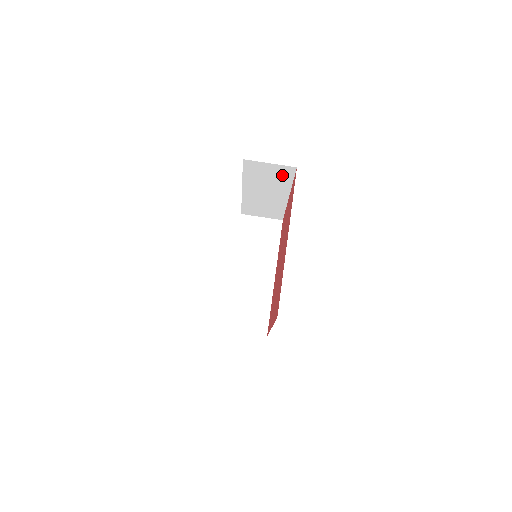
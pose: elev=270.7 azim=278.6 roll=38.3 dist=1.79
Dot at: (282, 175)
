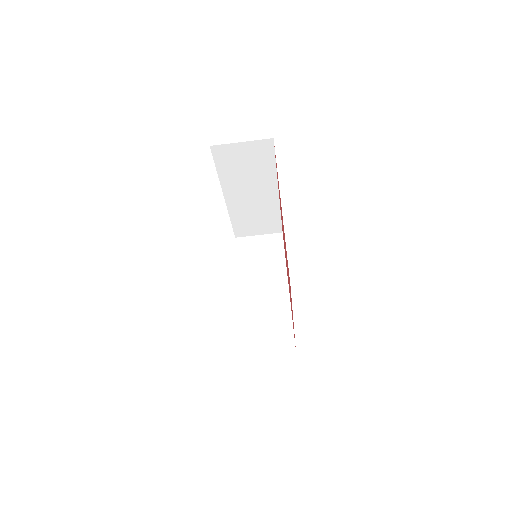
Dot at: occluded
